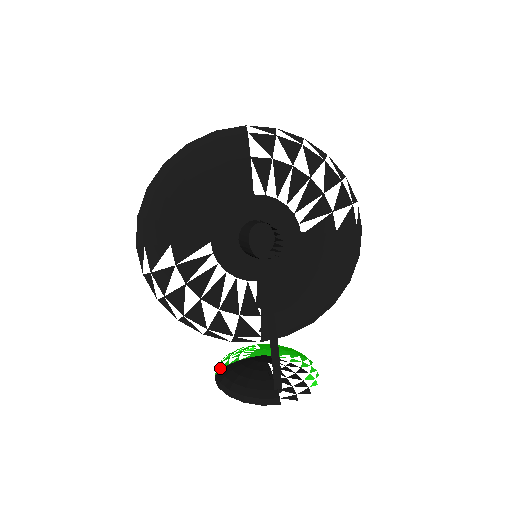
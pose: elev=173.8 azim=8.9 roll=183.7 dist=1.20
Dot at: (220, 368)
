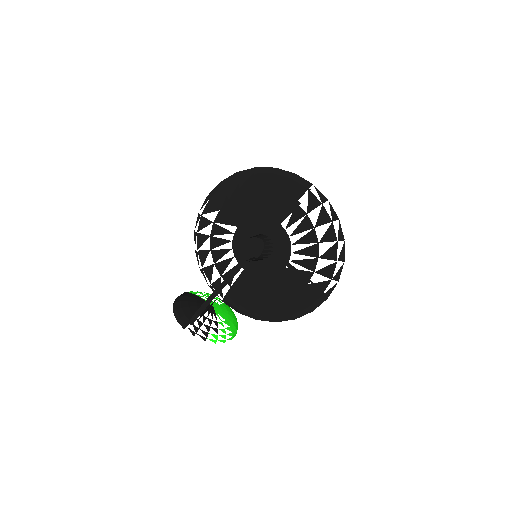
Dot at: (189, 292)
